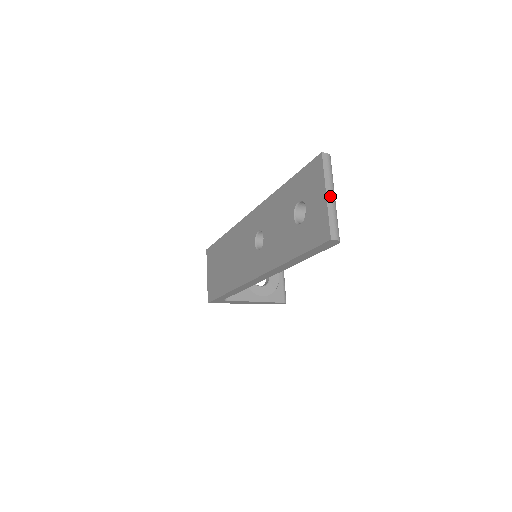
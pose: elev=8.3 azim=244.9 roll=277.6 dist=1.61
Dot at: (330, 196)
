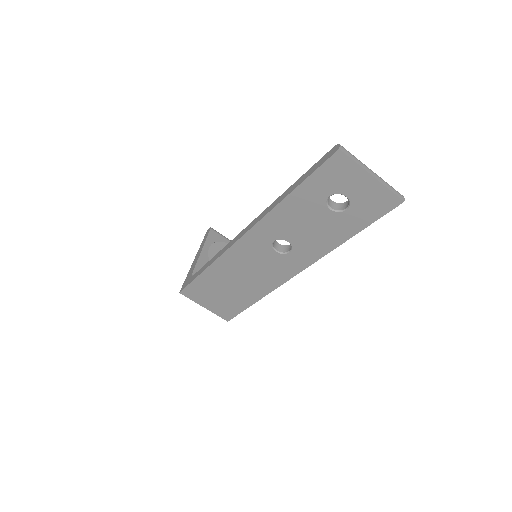
Dot at: (374, 174)
